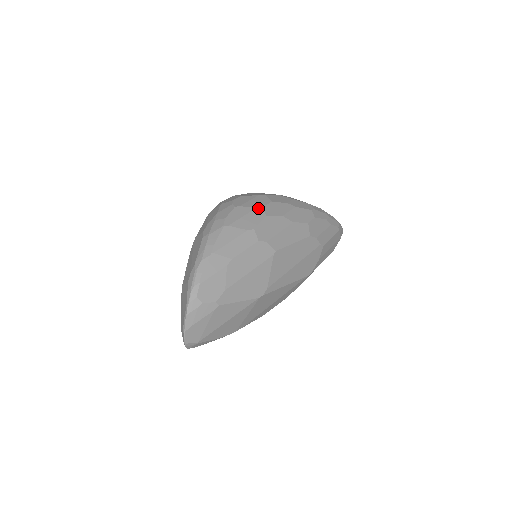
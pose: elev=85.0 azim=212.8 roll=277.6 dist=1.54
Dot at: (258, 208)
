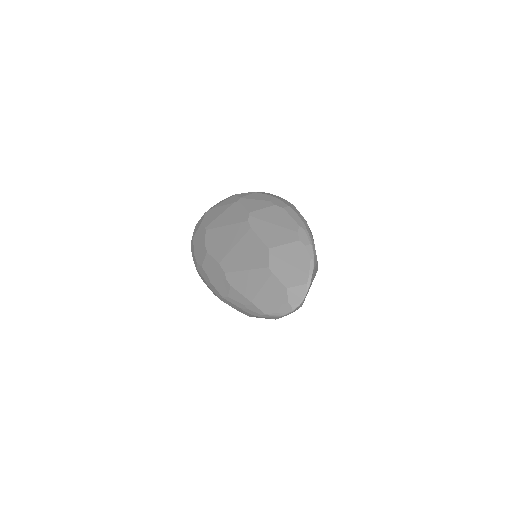
Dot at: occluded
